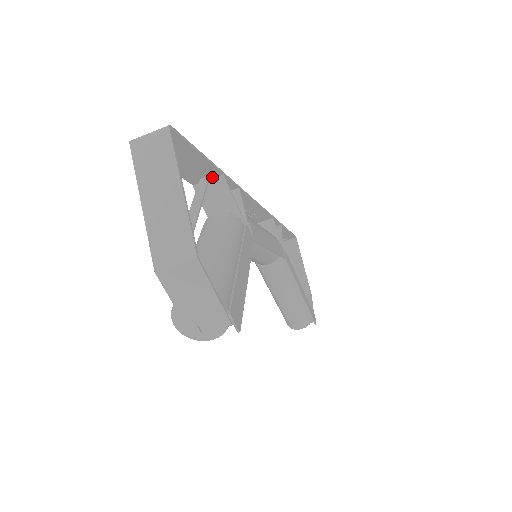
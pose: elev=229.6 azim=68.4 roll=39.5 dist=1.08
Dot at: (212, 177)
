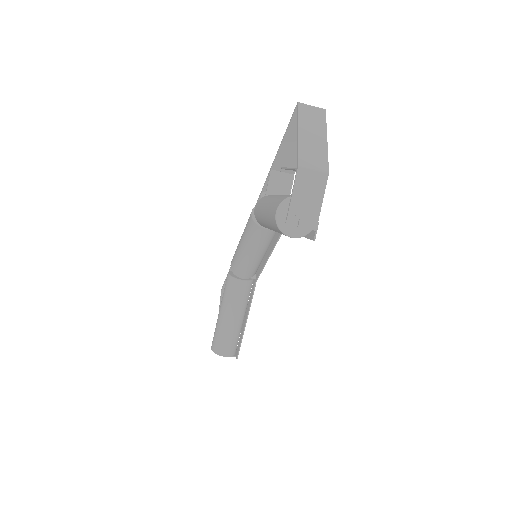
Dot at: (286, 172)
